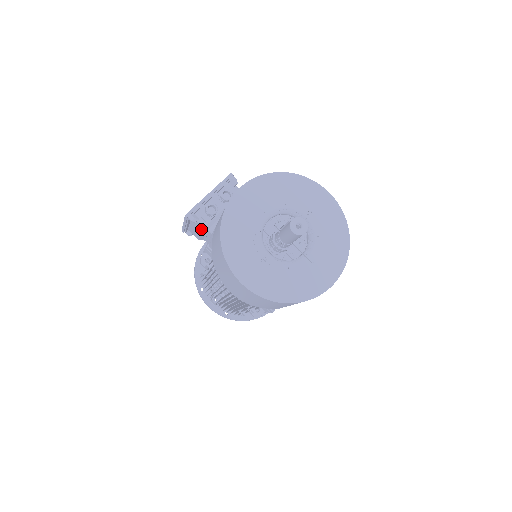
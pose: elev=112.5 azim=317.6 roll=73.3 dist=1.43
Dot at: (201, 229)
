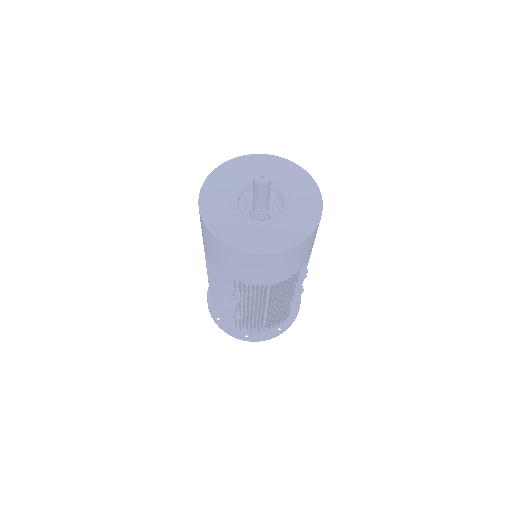
Dot at: occluded
